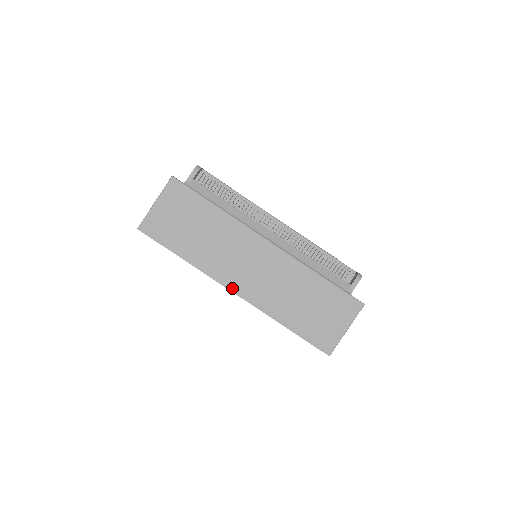
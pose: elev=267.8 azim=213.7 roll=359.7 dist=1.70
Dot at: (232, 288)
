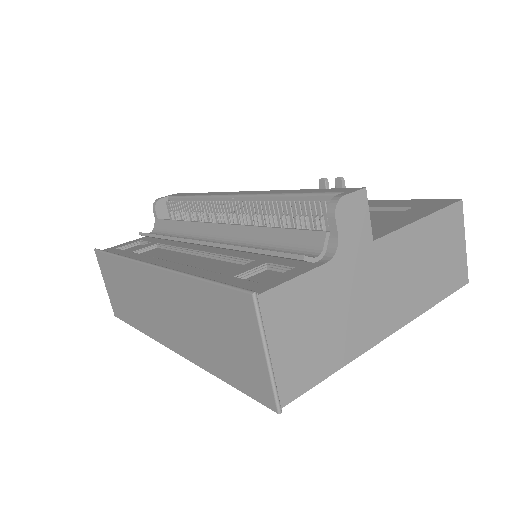
Dot at: (168, 344)
